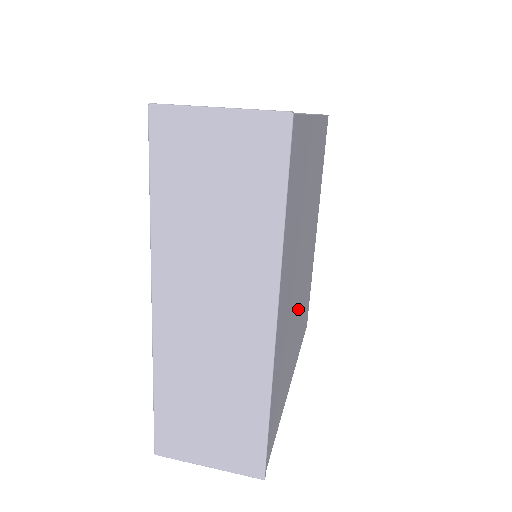
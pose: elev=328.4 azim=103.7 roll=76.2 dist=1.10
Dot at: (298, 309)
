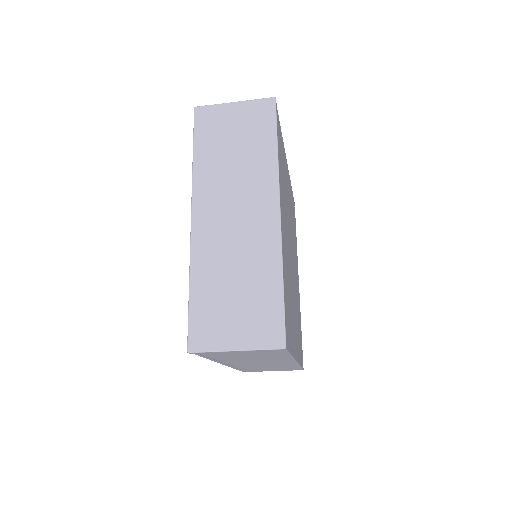
Dot at: (293, 294)
